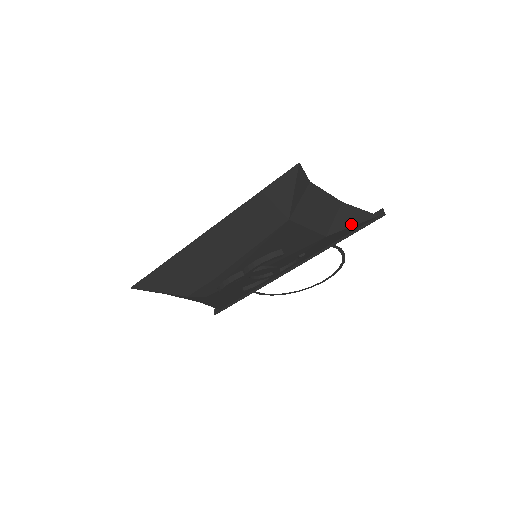
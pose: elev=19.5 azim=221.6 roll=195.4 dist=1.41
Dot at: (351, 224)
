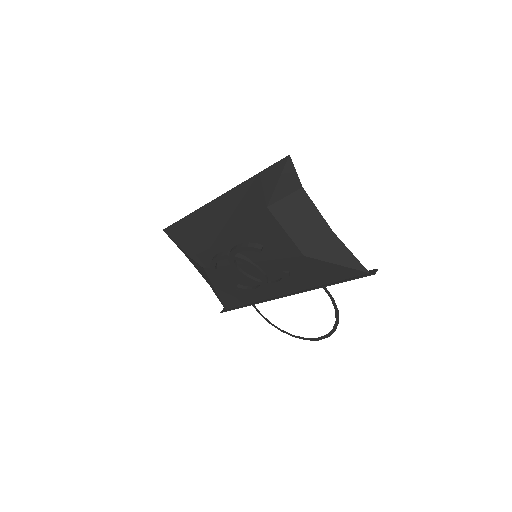
Dot at: (335, 261)
